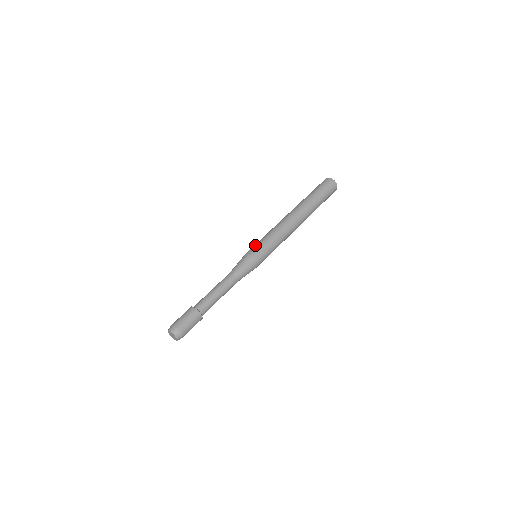
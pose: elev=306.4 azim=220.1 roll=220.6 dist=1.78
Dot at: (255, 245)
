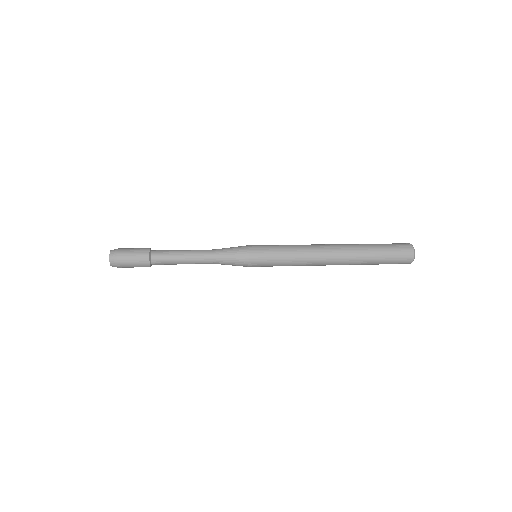
Dot at: occluded
